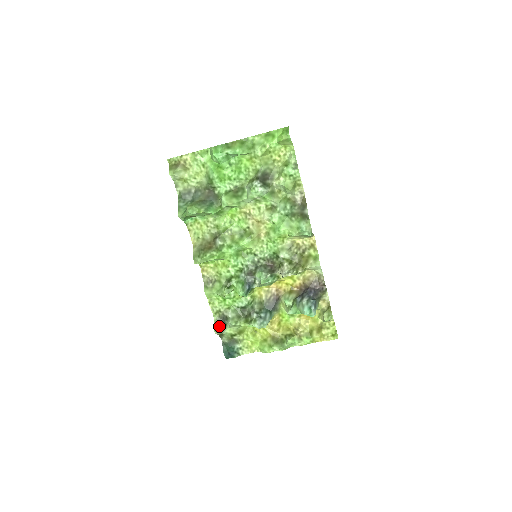
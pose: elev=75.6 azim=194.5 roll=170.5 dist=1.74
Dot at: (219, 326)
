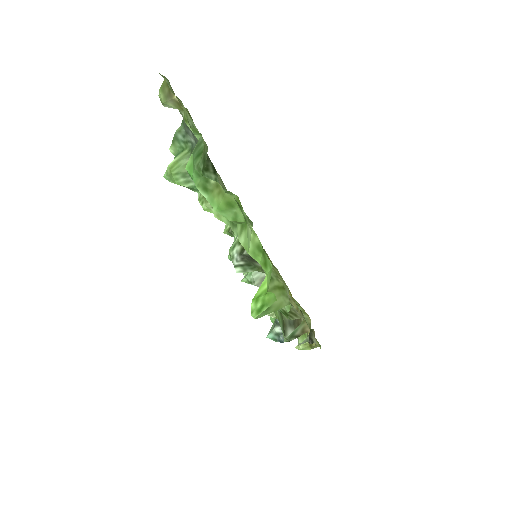
Dot at: occluded
